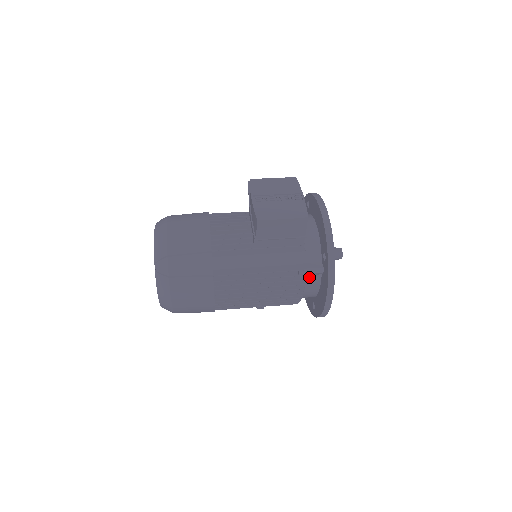
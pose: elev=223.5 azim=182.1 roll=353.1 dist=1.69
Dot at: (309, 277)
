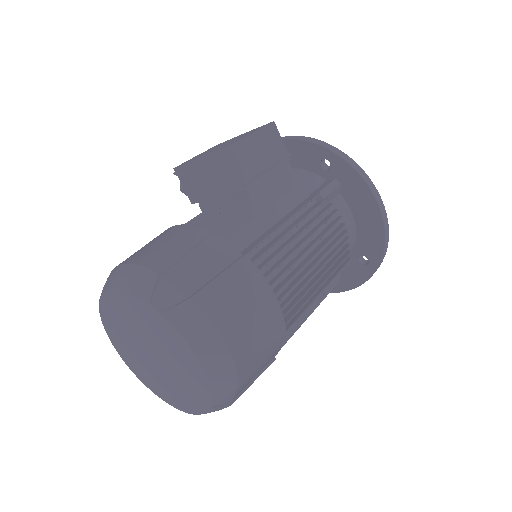
Dot at: occluded
